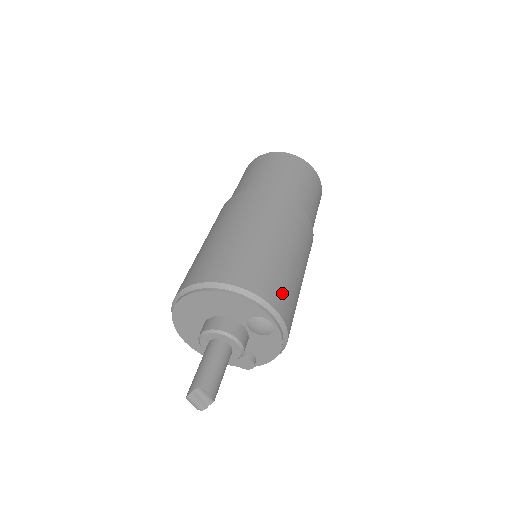
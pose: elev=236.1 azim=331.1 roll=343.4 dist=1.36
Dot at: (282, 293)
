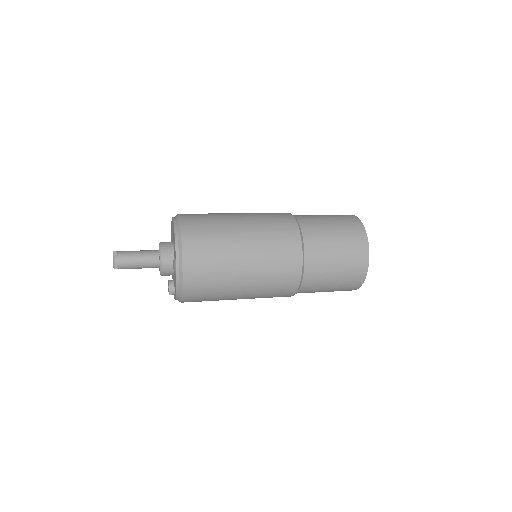
Dot at: (202, 262)
